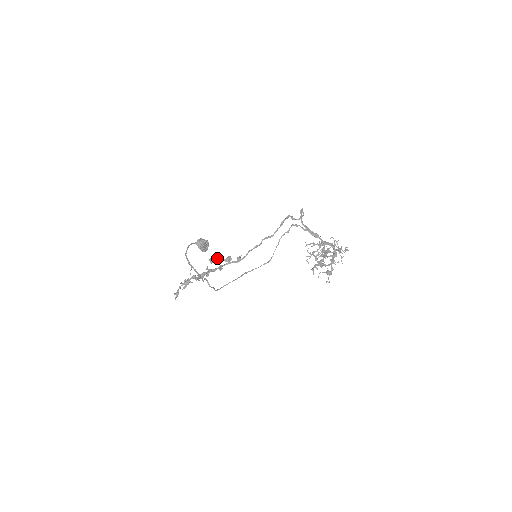
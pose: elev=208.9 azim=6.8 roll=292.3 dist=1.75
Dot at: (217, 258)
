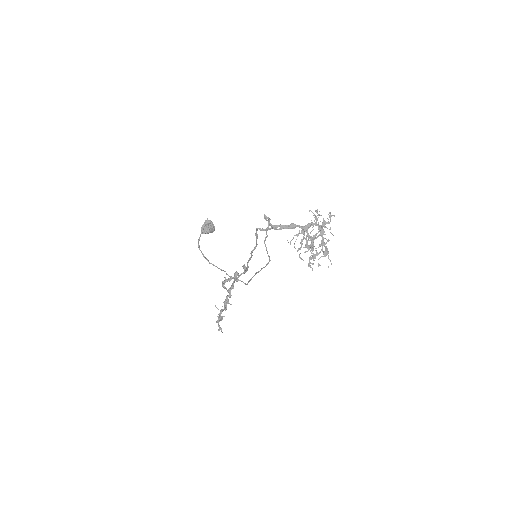
Dot at: (227, 279)
